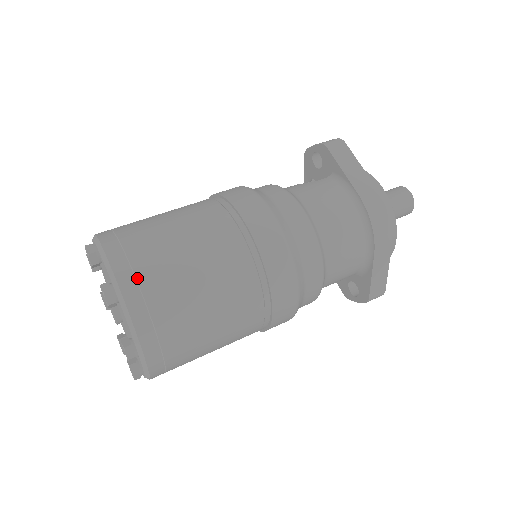
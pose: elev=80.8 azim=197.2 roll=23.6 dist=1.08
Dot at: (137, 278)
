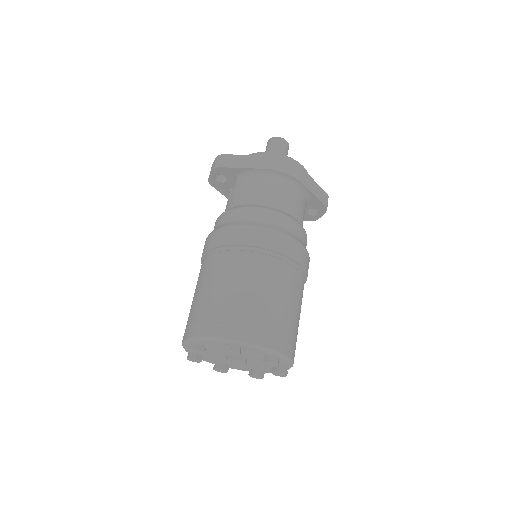
Dot at: (234, 326)
